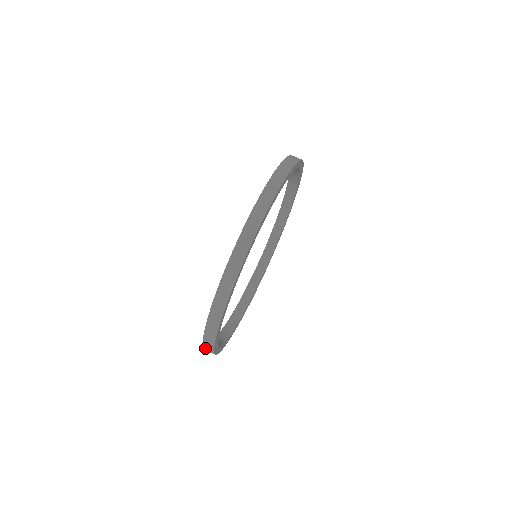
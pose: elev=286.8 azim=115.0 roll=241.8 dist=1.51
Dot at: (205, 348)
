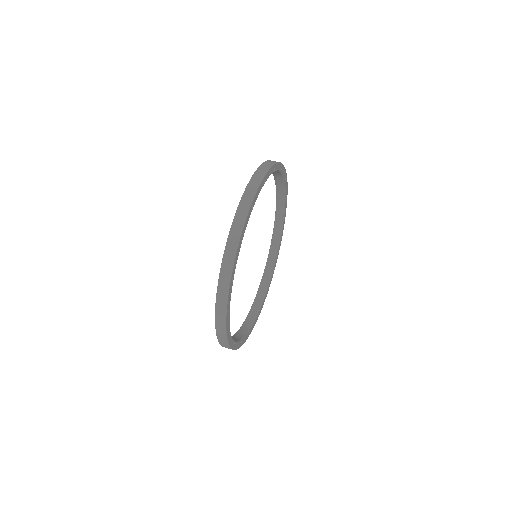
Dot at: (219, 337)
